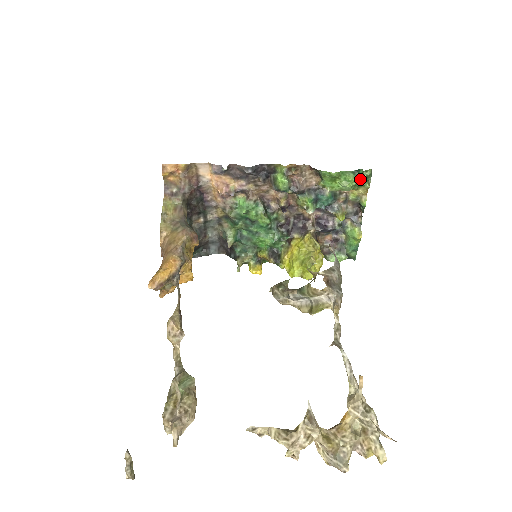
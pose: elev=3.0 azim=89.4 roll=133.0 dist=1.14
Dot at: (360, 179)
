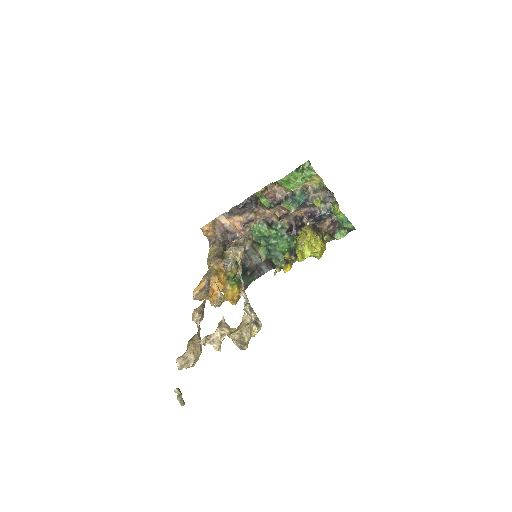
Dot at: (302, 172)
